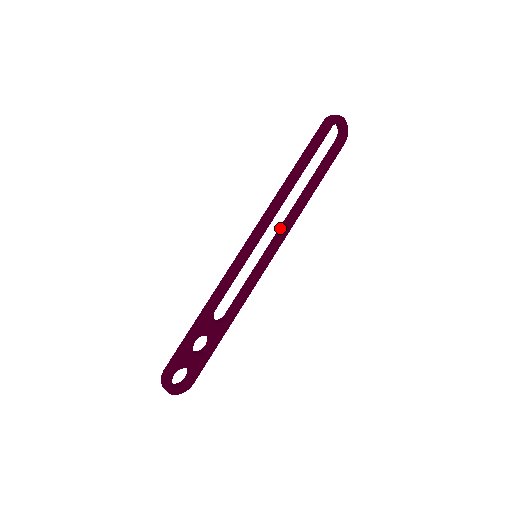
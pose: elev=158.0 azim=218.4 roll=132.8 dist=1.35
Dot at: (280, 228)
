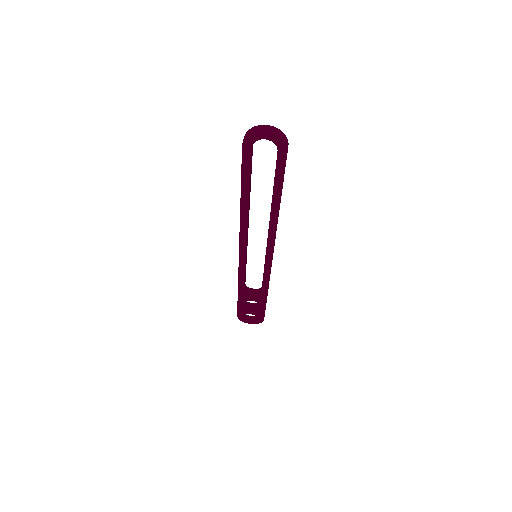
Dot at: occluded
